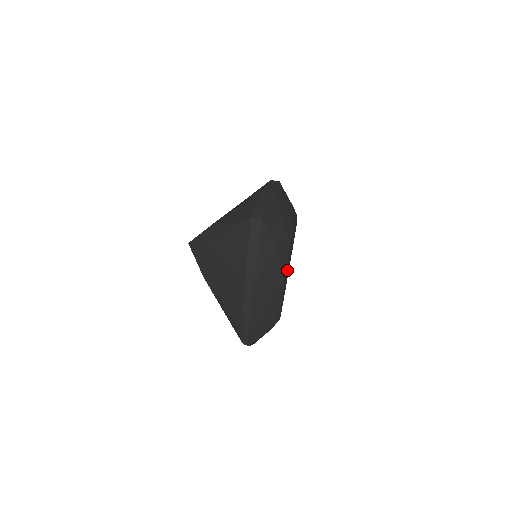
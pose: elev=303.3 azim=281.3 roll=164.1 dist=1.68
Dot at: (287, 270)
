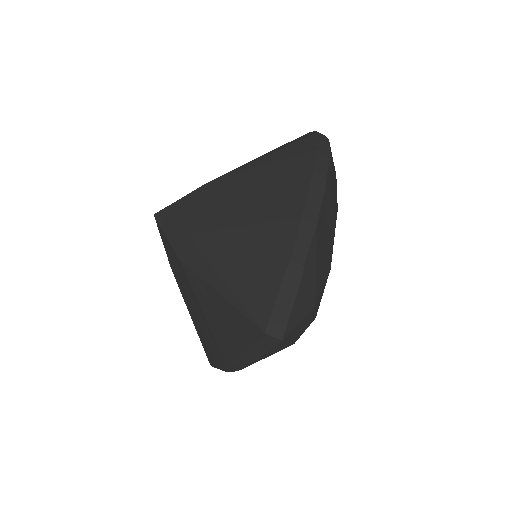
Dot at: occluded
